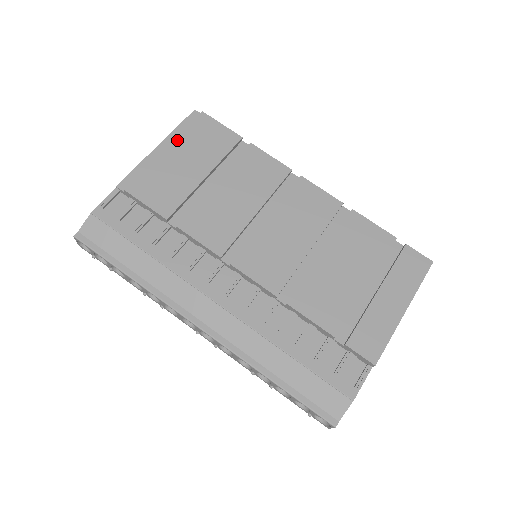
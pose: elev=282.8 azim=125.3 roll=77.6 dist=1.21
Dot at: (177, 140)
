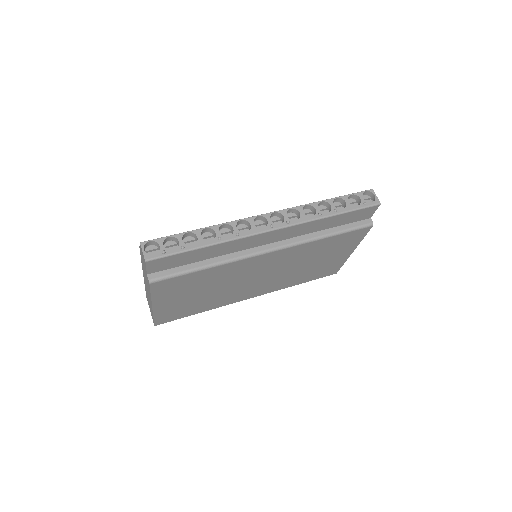
Dot at: occluded
